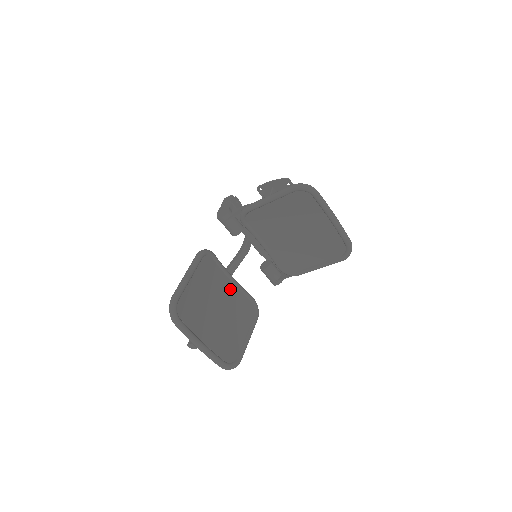
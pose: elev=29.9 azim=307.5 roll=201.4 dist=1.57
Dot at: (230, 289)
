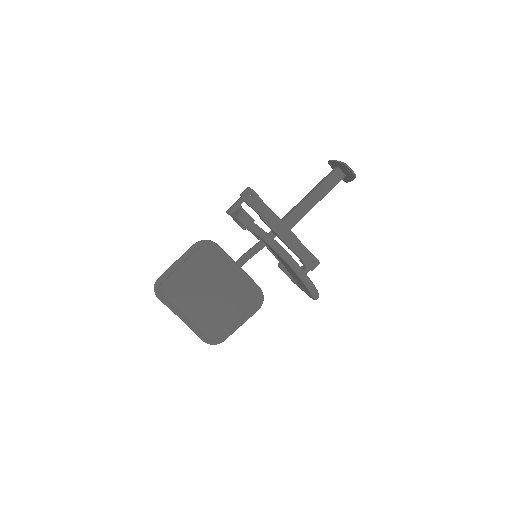
Dot at: (232, 277)
